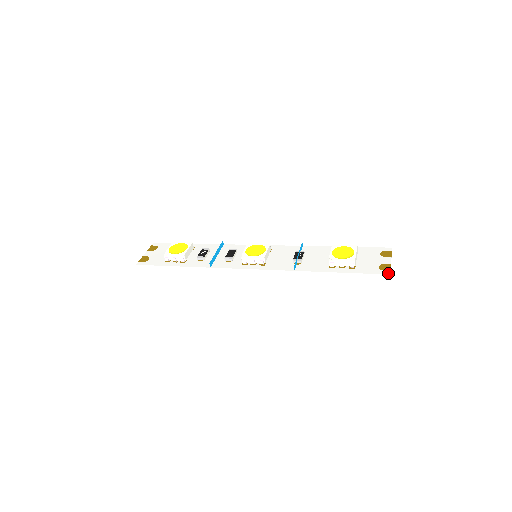
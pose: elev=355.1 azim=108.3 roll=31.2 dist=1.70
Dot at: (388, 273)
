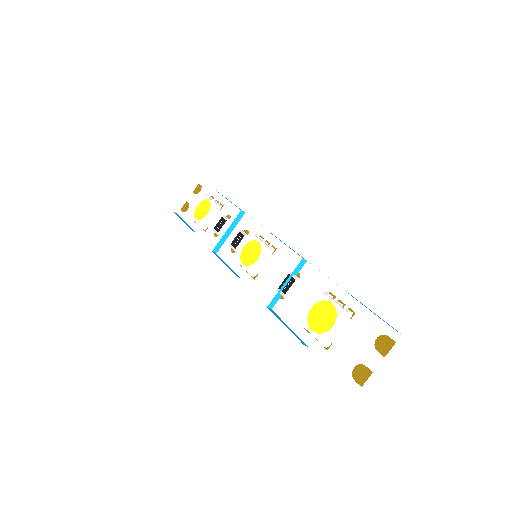
Dot at: (354, 390)
